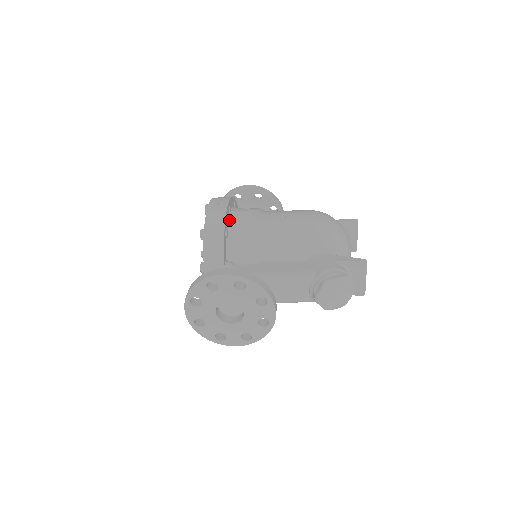
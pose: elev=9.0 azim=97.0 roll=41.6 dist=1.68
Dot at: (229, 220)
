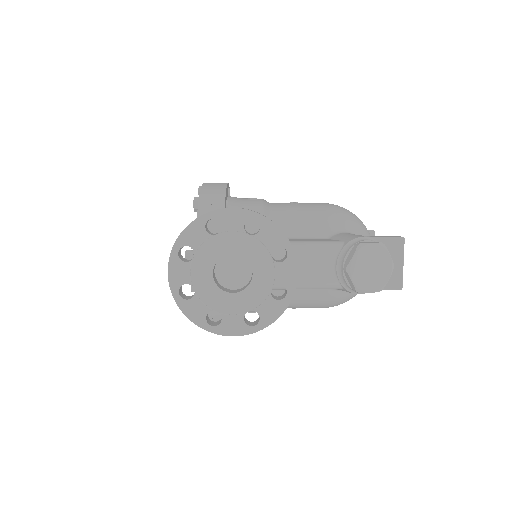
Dot at: (229, 198)
